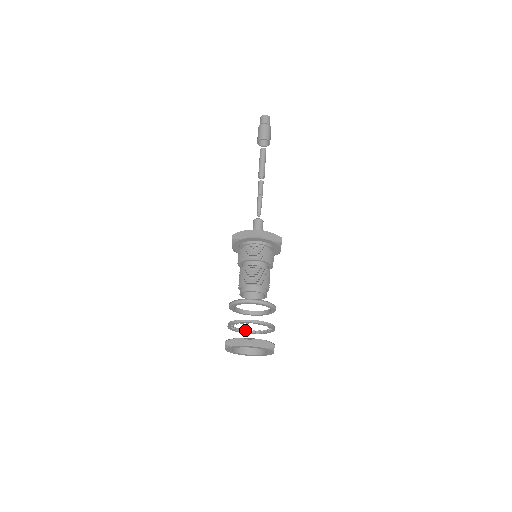
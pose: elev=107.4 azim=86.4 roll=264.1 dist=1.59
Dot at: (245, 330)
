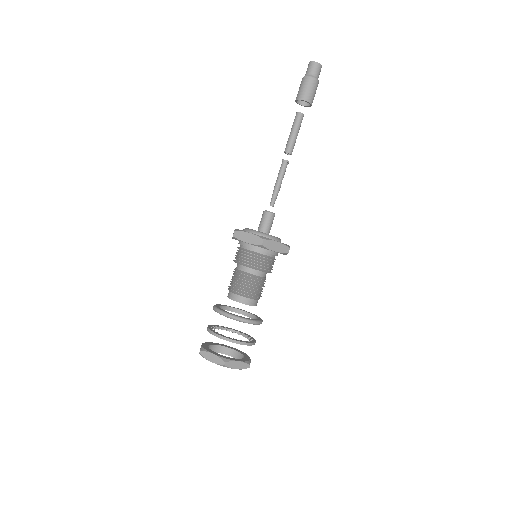
Dot at: (225, 327)
